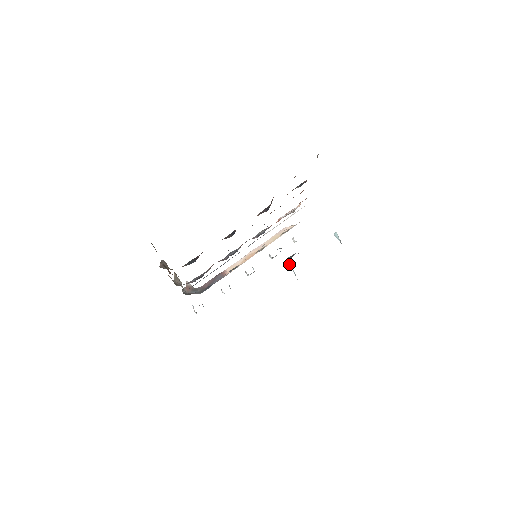
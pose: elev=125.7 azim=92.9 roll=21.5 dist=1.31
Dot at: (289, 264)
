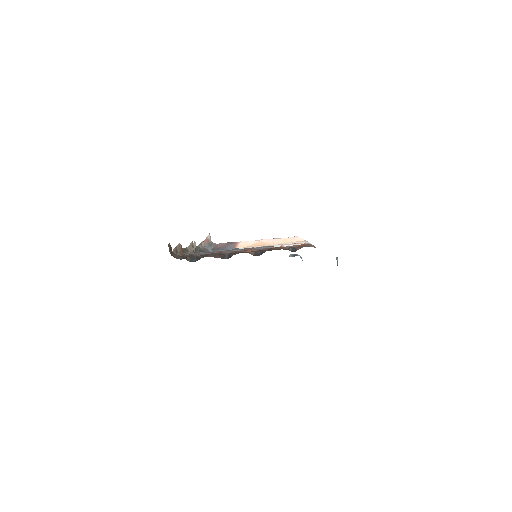
Dot at: occluded
